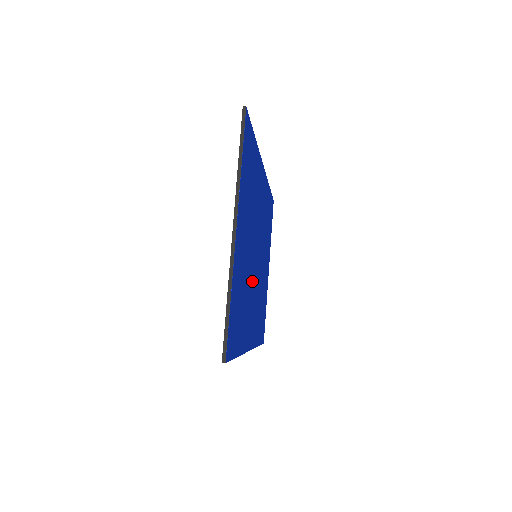
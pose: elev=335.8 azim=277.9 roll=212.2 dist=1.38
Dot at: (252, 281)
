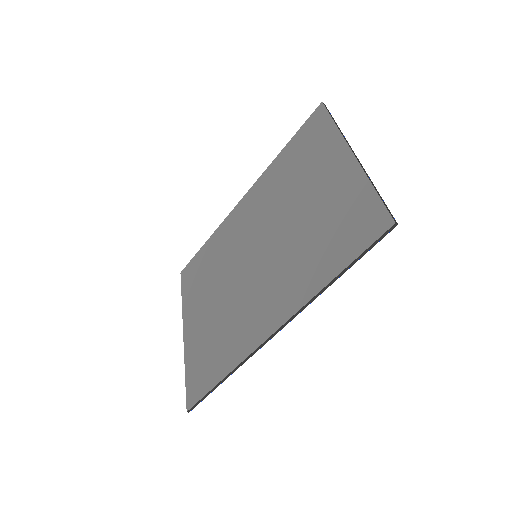
Dot at: (277, 261)
